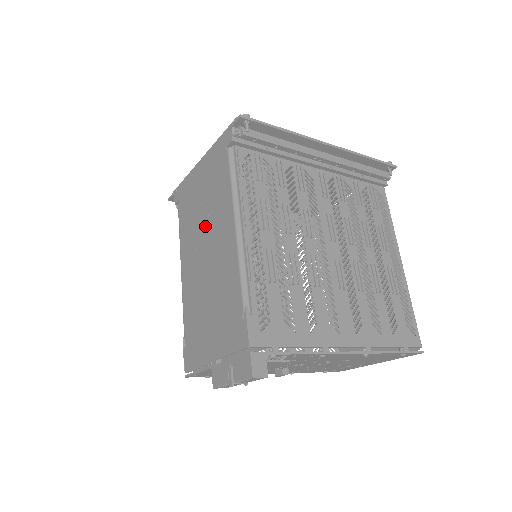
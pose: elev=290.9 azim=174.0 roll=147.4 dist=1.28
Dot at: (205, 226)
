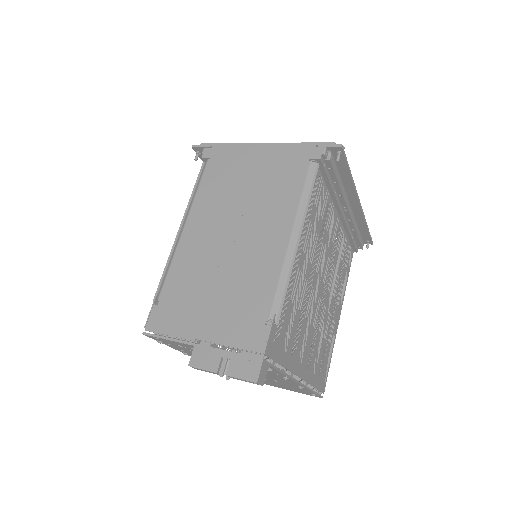
Dot at: (244, 209)
